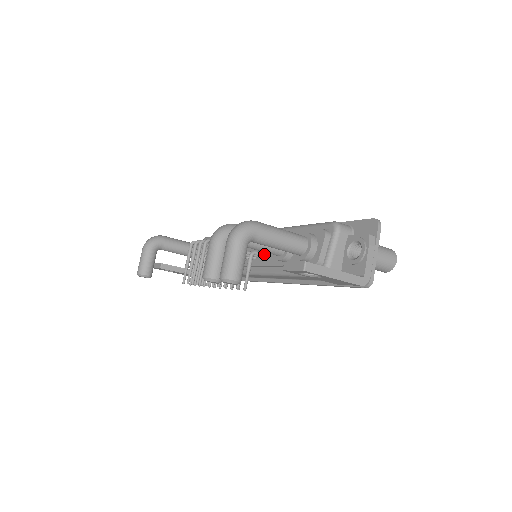
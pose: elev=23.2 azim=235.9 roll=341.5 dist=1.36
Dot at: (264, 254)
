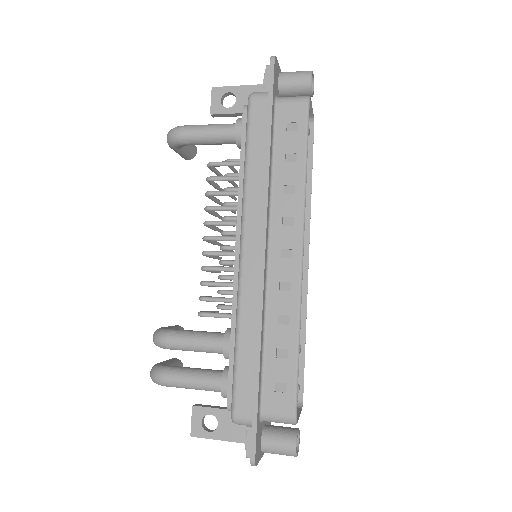
Dot at: occluded
